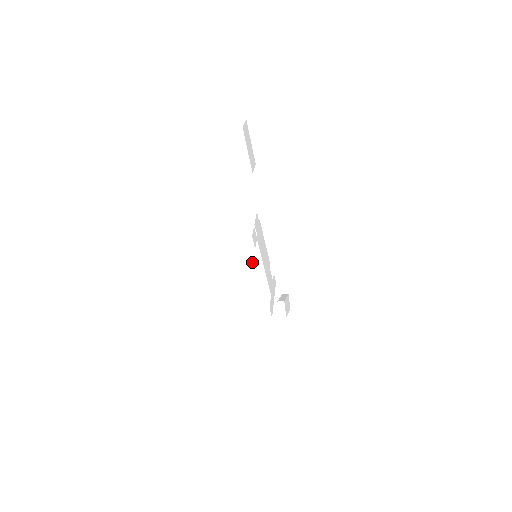
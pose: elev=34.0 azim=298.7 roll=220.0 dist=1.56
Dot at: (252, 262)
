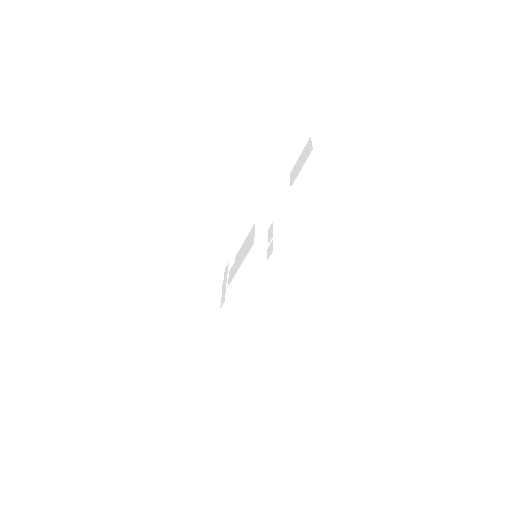
Dot at: (260, 267)
